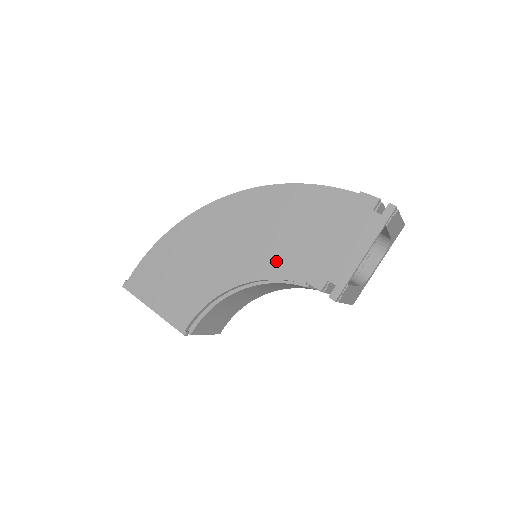
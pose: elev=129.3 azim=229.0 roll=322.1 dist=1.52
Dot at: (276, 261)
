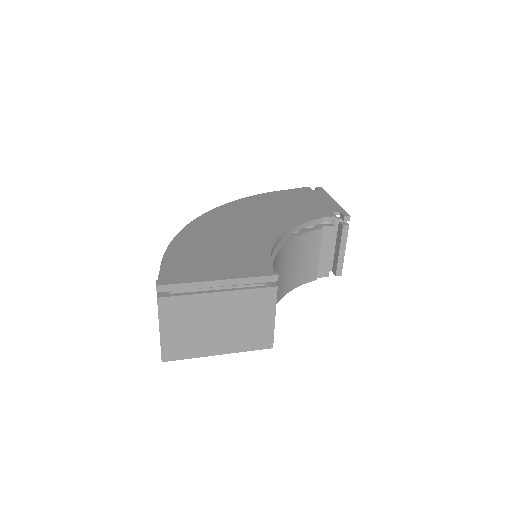
Dot at: (290, 218)
